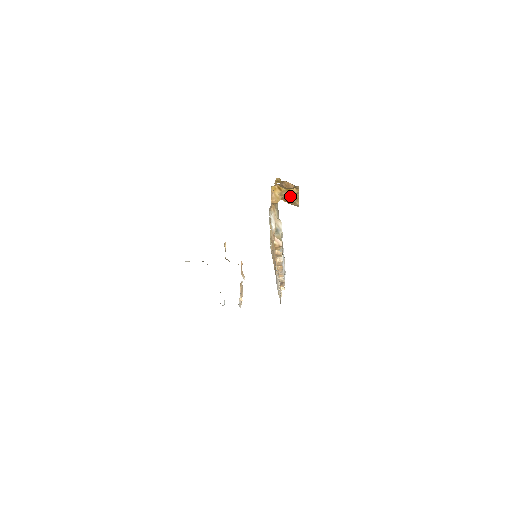
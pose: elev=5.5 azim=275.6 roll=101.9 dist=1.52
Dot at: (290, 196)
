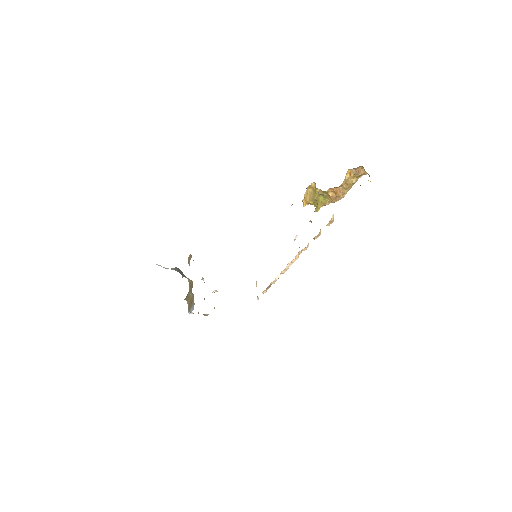
Dot at: (349, 184)
